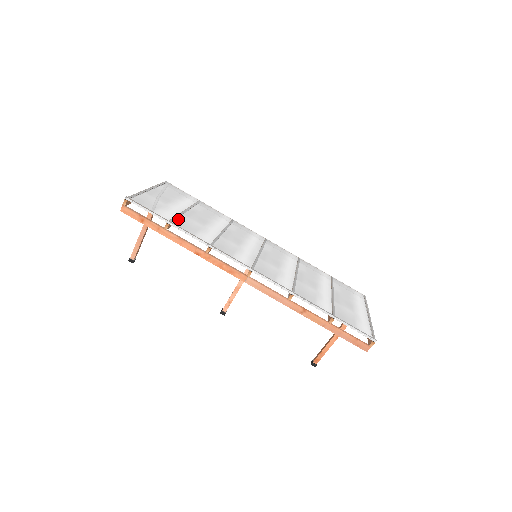
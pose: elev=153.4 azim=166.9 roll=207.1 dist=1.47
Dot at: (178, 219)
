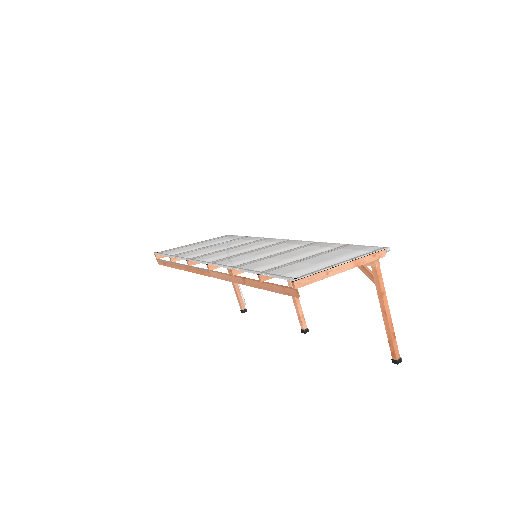
Dot at: (187, 252)
